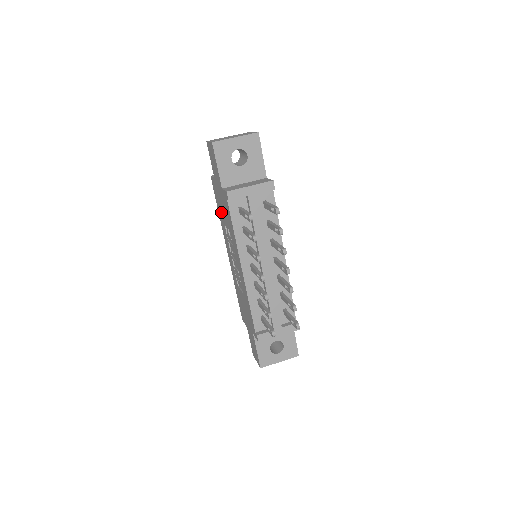
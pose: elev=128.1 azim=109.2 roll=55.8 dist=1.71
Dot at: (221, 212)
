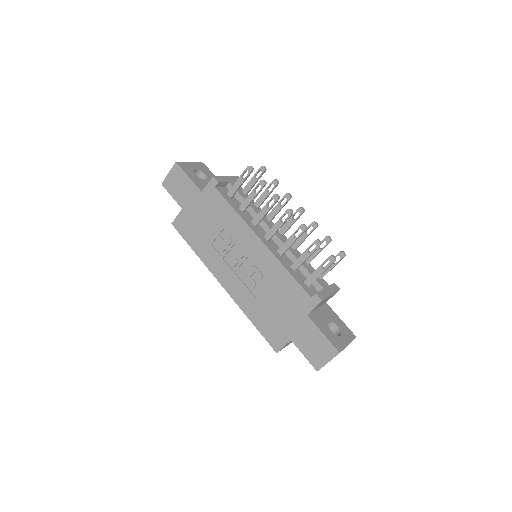
Dot at: (201, 236)
